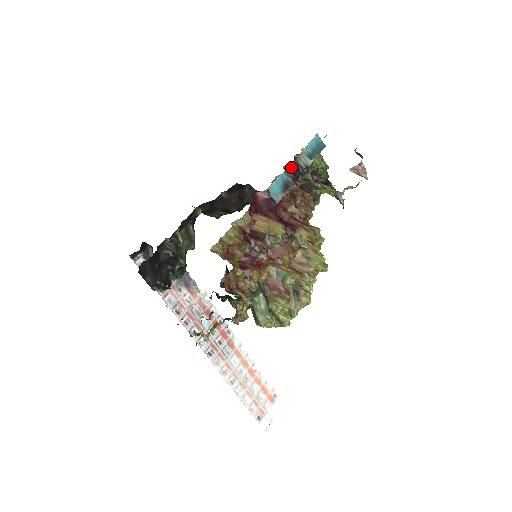
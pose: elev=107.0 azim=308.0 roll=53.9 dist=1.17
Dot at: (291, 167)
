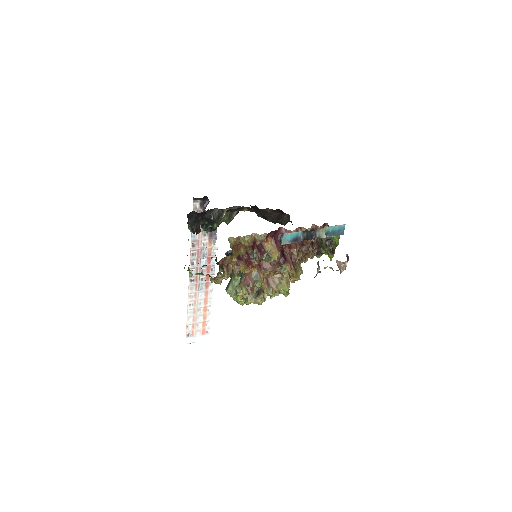
Dot at: (309, 232)
